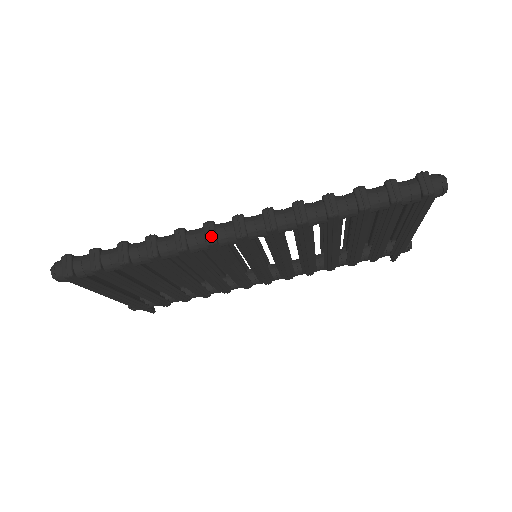
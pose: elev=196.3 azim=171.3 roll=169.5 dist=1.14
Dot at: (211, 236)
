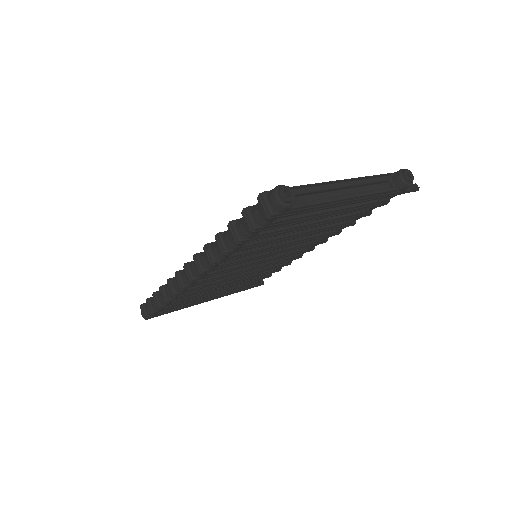
Dot at: (179, 284)
